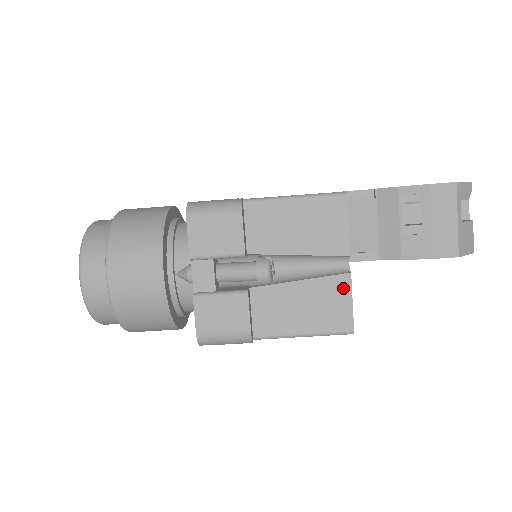
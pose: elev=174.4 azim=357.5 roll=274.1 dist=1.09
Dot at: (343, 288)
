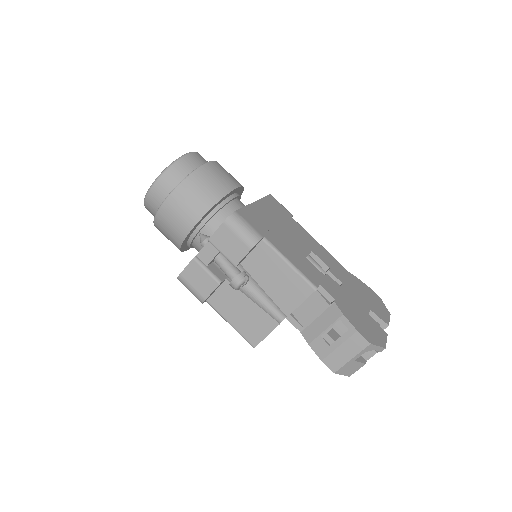
Dot at: (269, 326)
